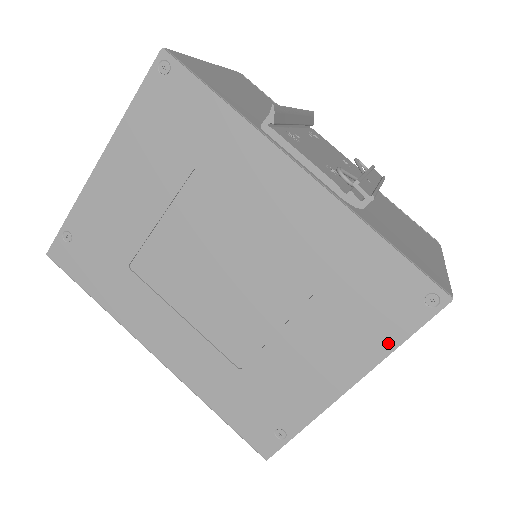
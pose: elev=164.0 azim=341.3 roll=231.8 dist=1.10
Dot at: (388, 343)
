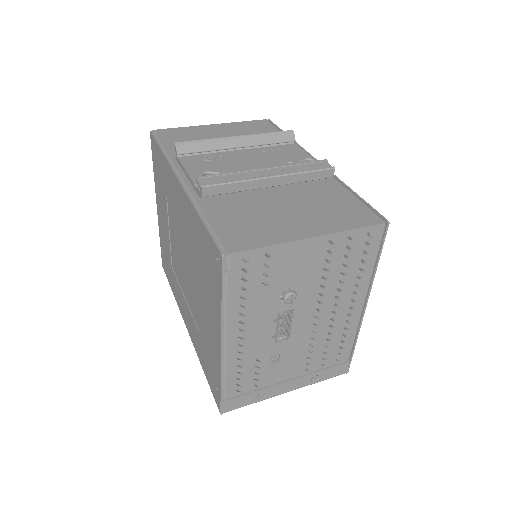
Dot at: (219, 302)
